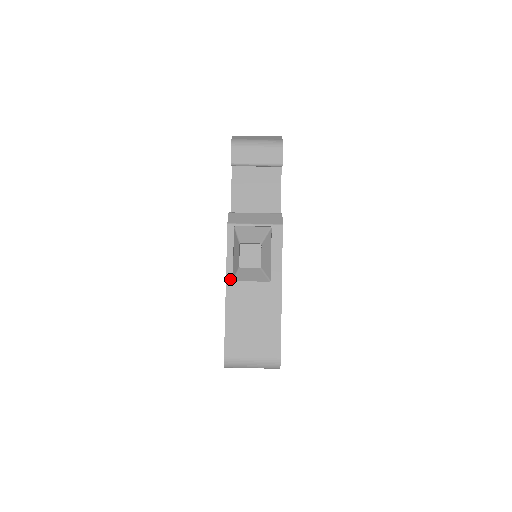
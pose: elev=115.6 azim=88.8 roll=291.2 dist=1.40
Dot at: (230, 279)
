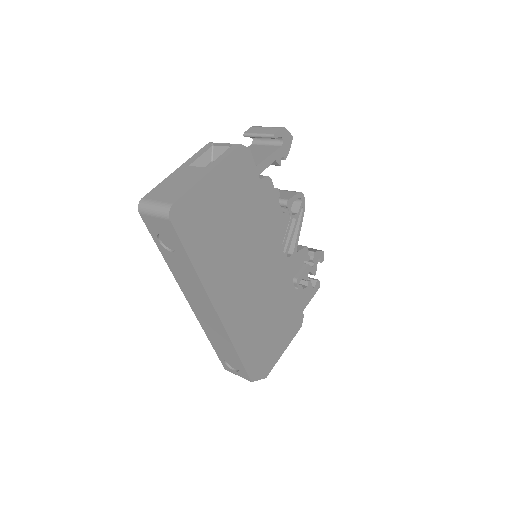
Dot at: (185, 164)
